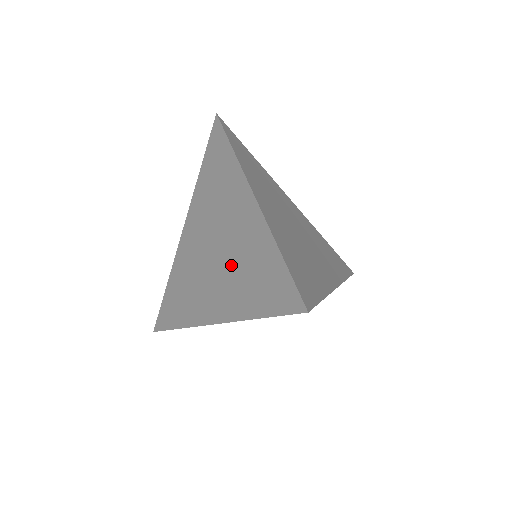
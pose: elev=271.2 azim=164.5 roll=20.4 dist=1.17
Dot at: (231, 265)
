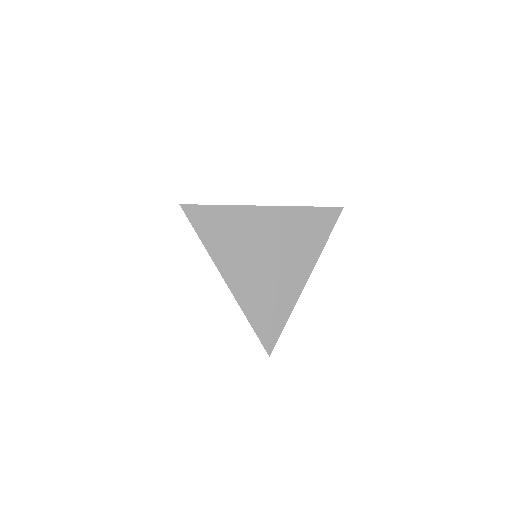
Dot at: occluded
